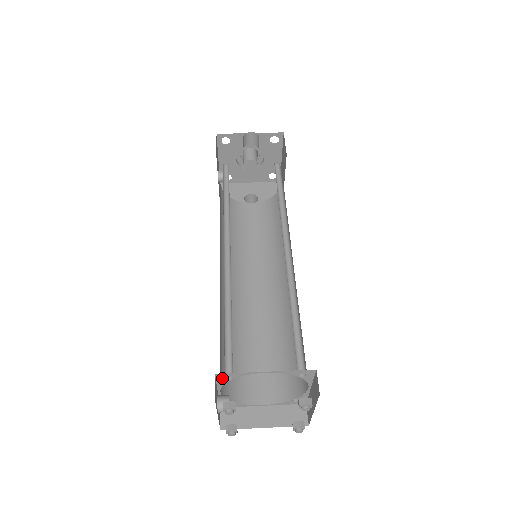
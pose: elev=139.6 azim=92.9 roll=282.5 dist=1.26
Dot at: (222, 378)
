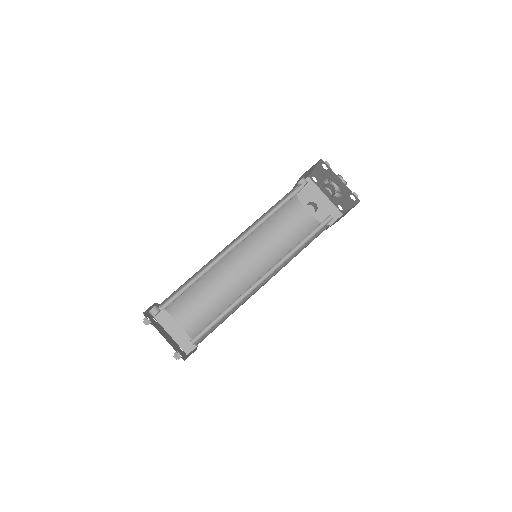
Dot at: occluded
